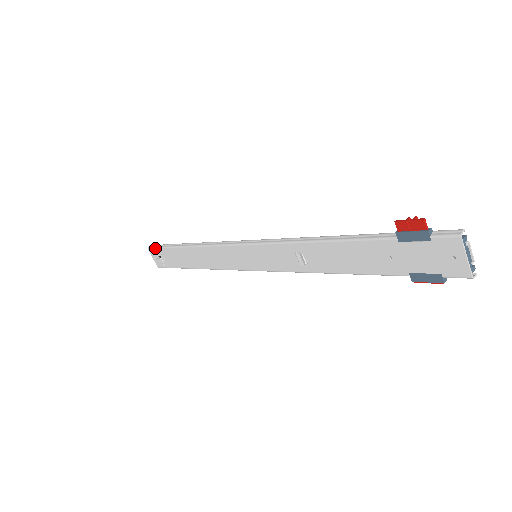
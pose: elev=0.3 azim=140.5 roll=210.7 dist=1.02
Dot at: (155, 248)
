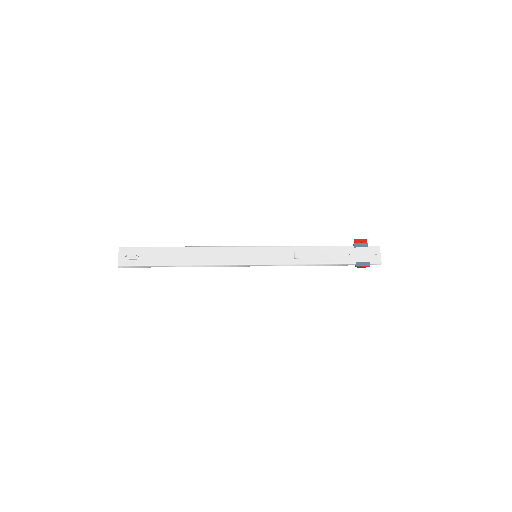
Dot at: (133, 247)
